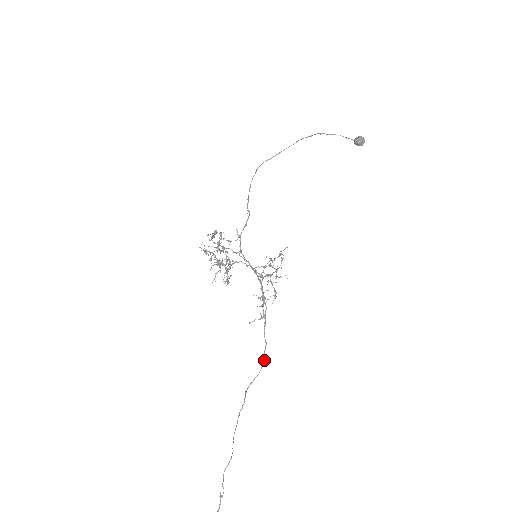
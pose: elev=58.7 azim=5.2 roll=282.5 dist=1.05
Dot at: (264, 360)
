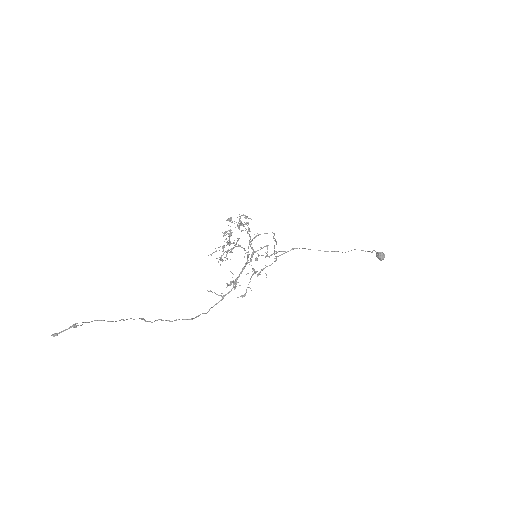
Dot at: occluded
